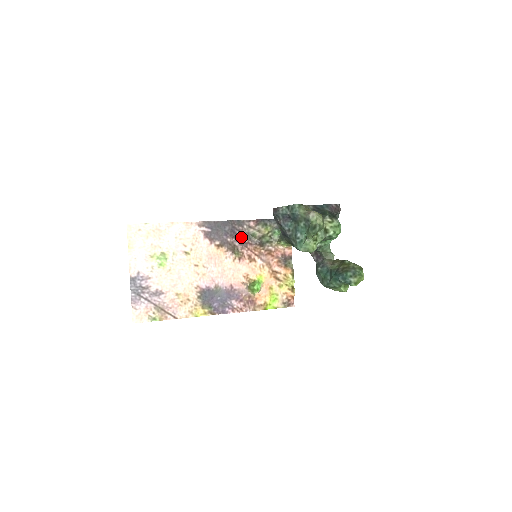
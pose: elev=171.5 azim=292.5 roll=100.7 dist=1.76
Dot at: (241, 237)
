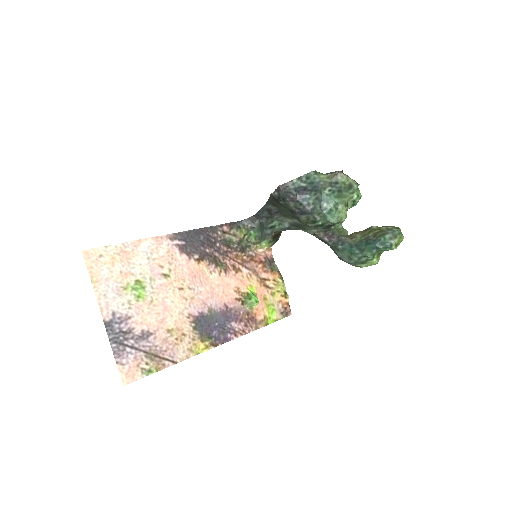
Dot at: (218, 246)
